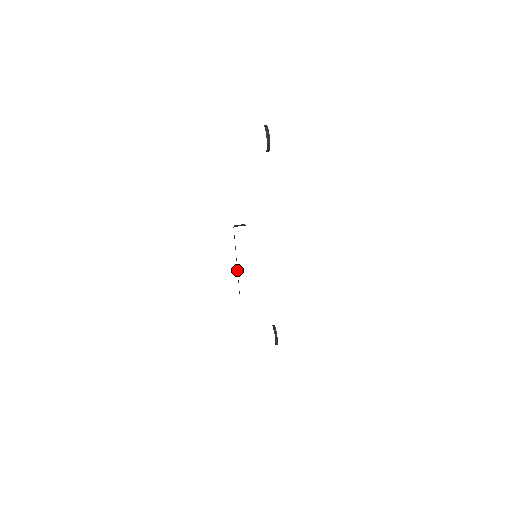
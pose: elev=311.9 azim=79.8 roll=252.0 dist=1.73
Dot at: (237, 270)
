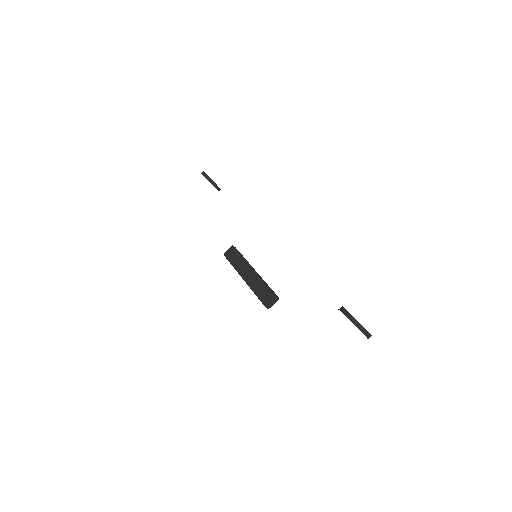
Dot at: occluded
